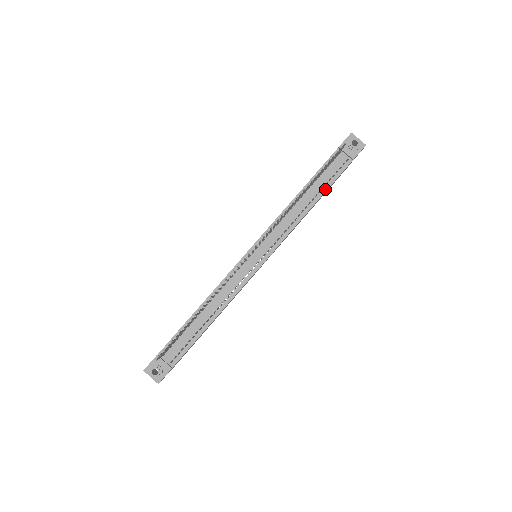
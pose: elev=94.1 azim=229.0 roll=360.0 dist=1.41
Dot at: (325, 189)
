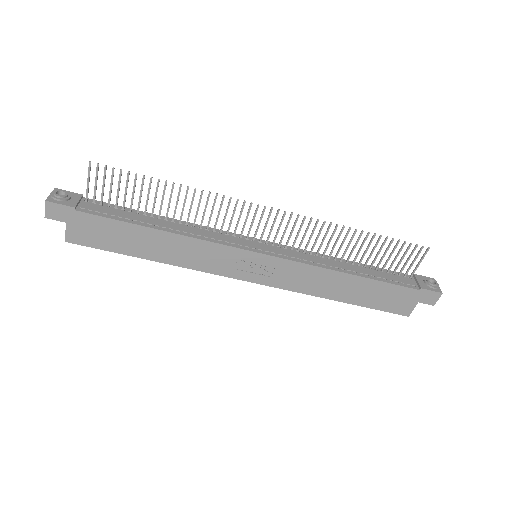
Dot at: (374, 278)
